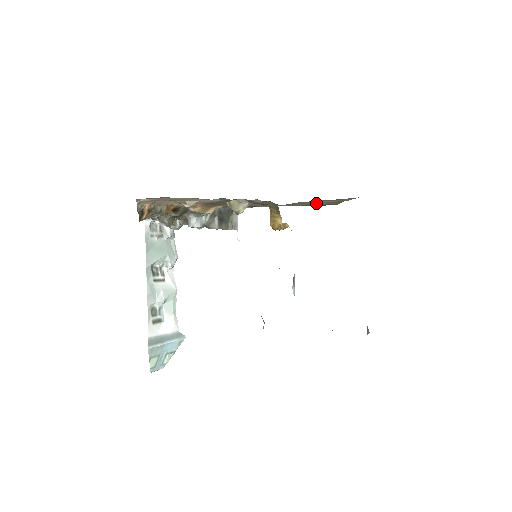
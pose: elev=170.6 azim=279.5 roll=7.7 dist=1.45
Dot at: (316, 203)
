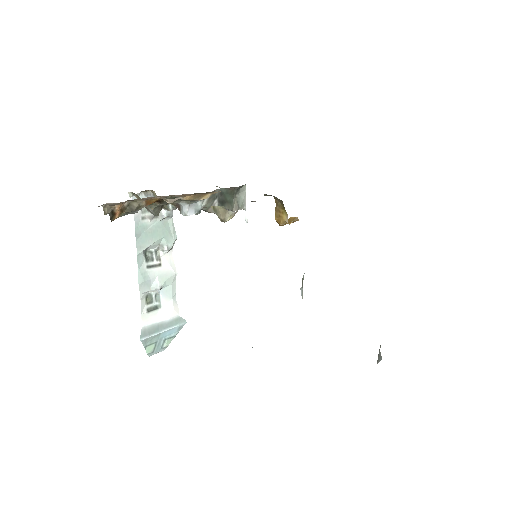
Dot at: occluded
